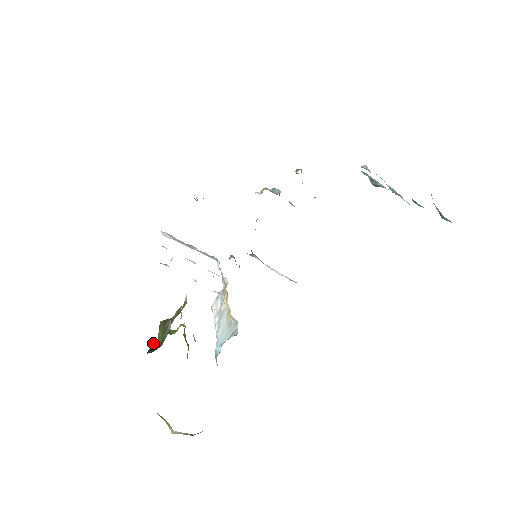
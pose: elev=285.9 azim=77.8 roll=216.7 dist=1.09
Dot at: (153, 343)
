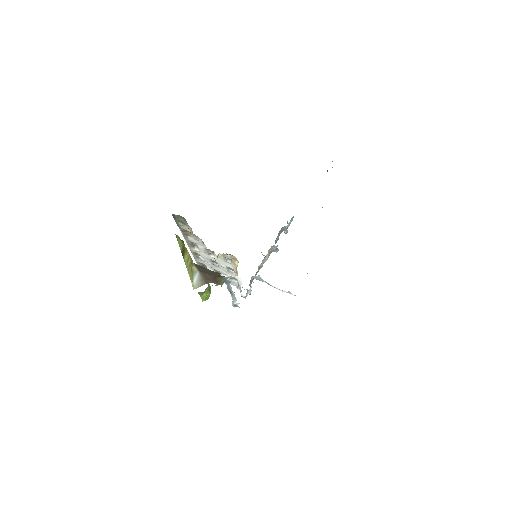
Dot at: occluded
